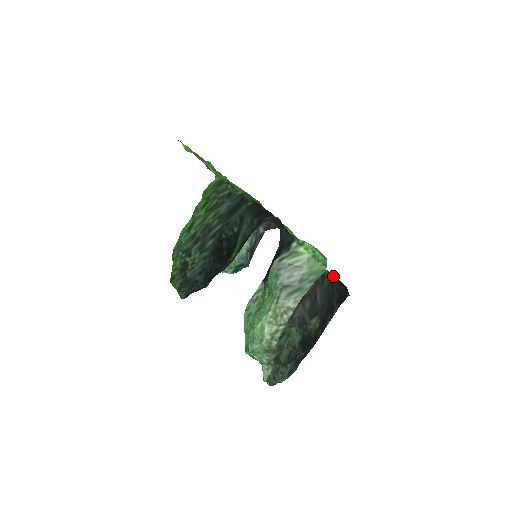
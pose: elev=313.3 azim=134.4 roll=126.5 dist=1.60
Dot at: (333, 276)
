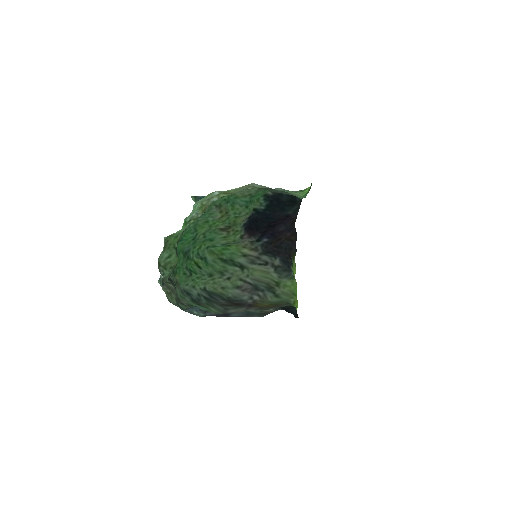
Dot at: occluded
